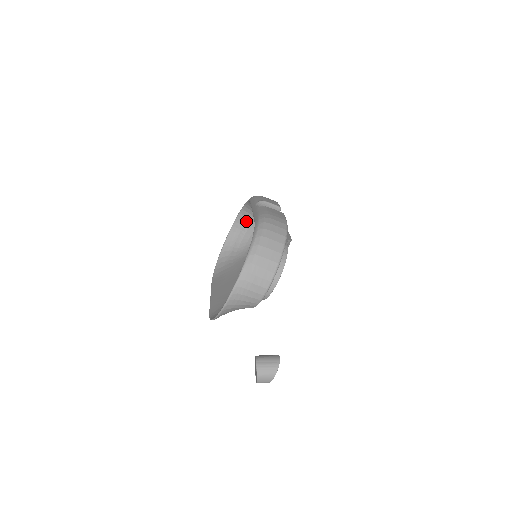
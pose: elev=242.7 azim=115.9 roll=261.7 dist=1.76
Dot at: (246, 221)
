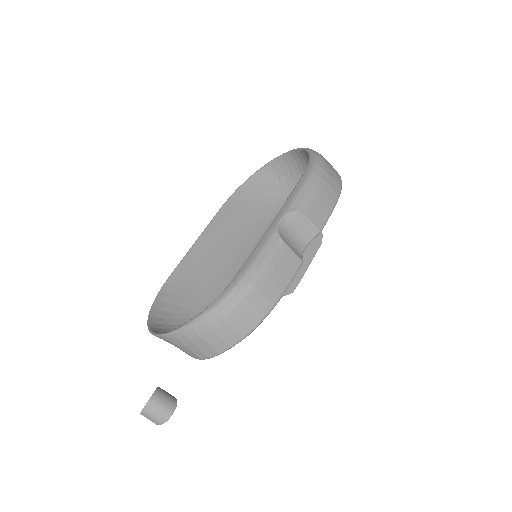
Dot at: (307, 163)
